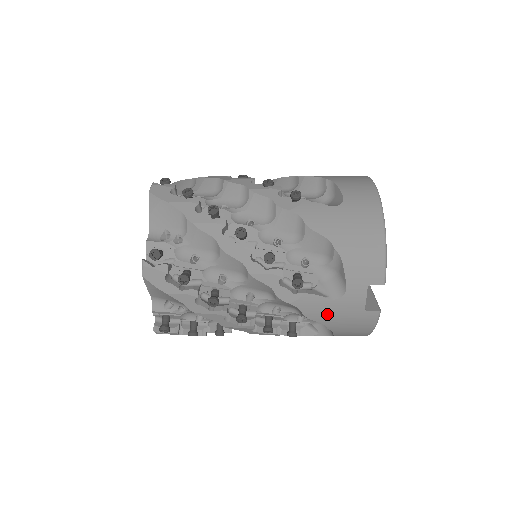
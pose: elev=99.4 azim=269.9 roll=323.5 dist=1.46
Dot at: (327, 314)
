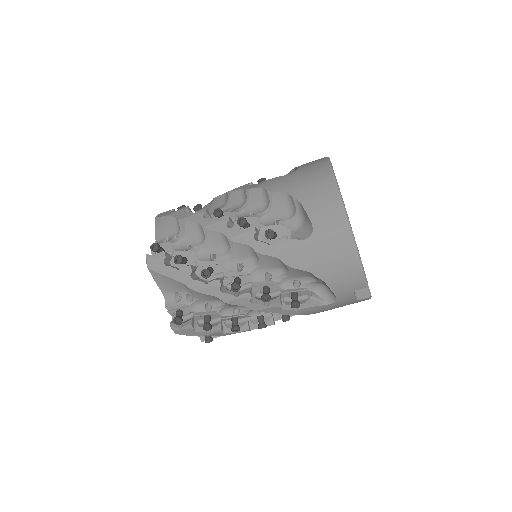
Dot at: (327, 309)
